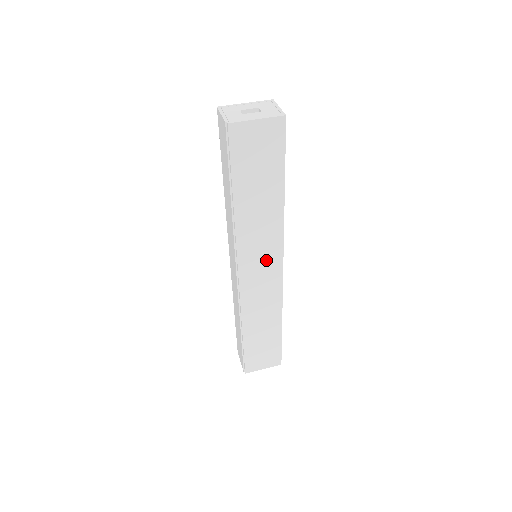
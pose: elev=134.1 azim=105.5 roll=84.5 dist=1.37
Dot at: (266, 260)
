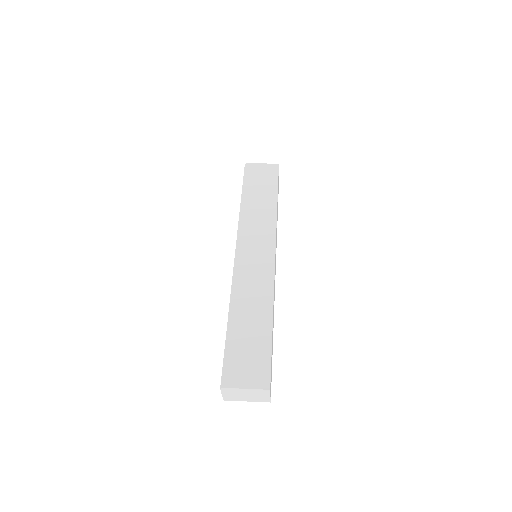
Dot at: (261, 244)
